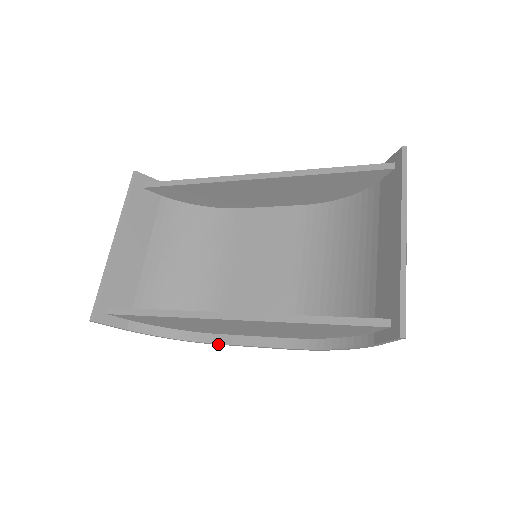
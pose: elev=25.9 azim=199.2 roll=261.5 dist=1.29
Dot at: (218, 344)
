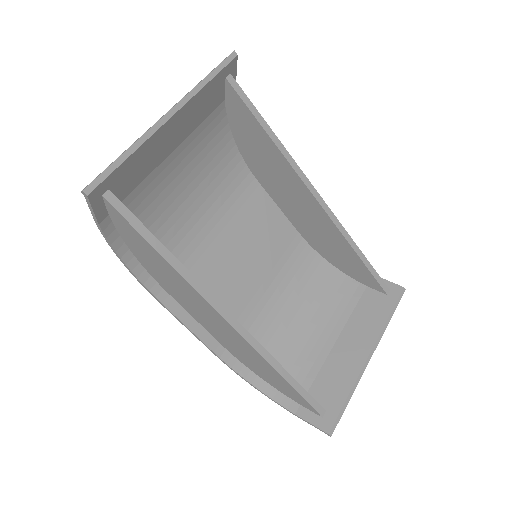
Dot at: (160, 302)
